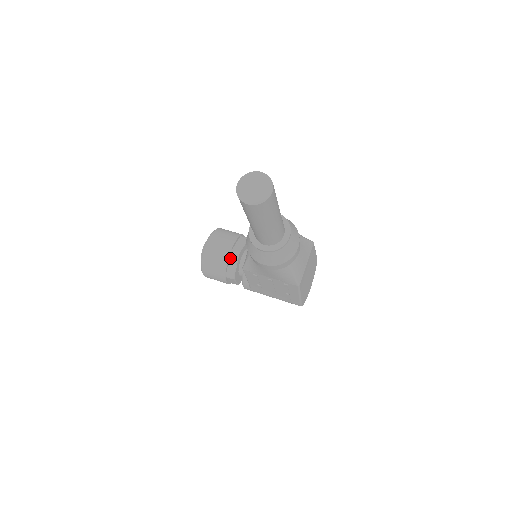
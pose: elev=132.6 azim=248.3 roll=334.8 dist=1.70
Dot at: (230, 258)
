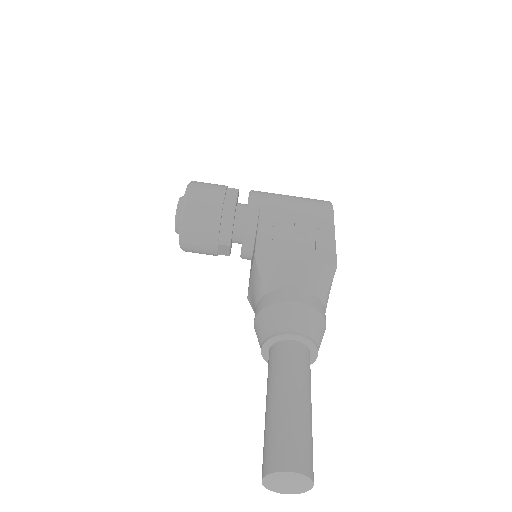
Dot at: (219, 247)
